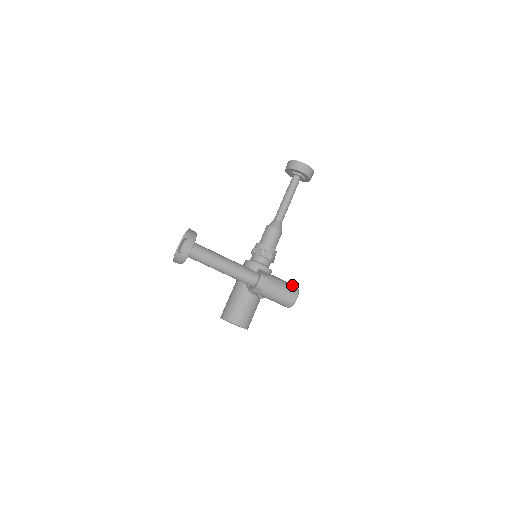
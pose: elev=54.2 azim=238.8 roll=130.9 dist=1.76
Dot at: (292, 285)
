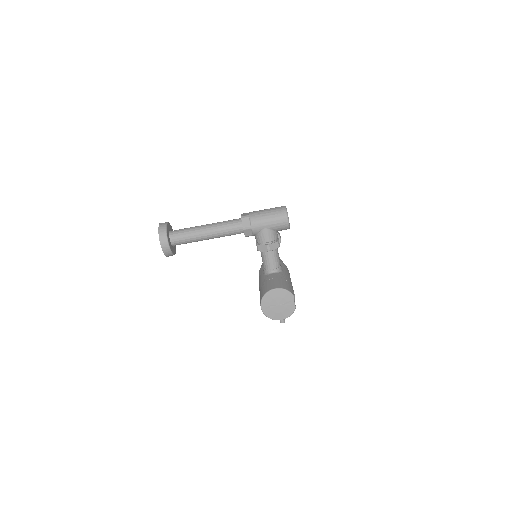
Dot at: occluded
